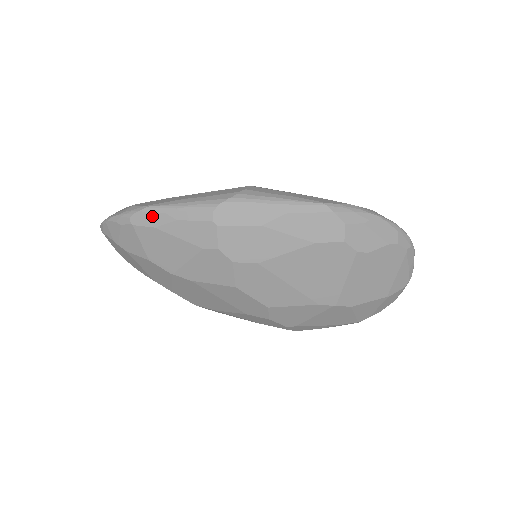
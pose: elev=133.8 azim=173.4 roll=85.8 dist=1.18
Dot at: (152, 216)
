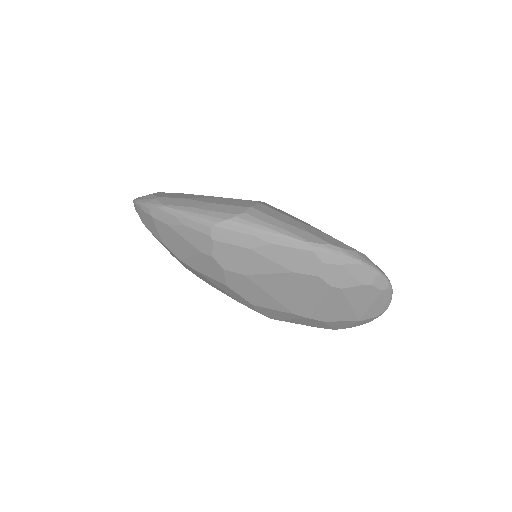
Dot at: (166, 215)
